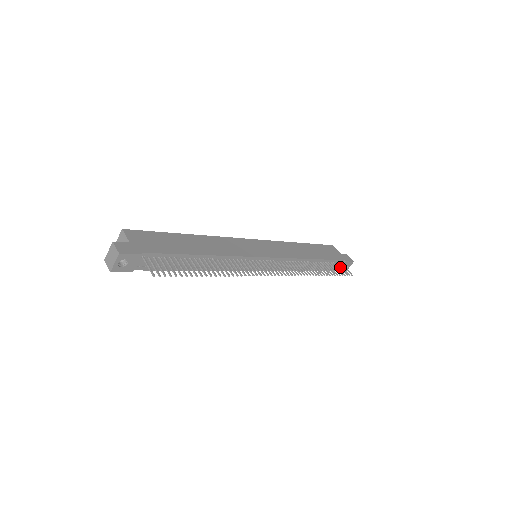
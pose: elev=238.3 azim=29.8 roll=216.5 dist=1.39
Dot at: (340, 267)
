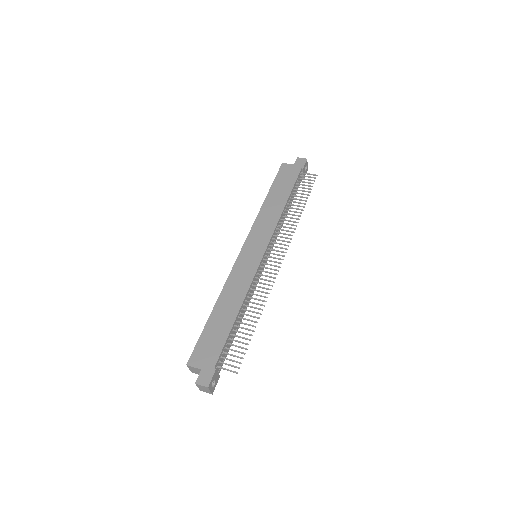
Dot at: occluded
